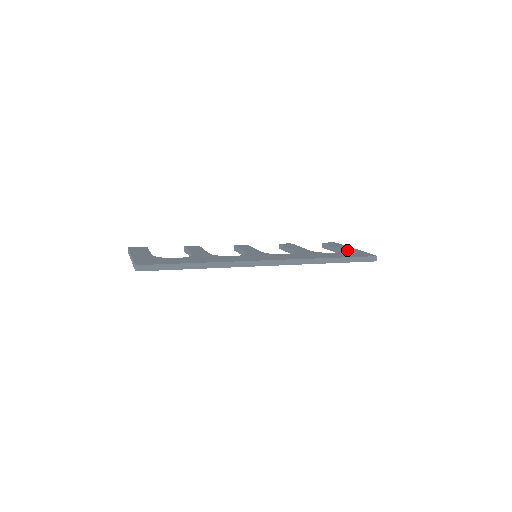
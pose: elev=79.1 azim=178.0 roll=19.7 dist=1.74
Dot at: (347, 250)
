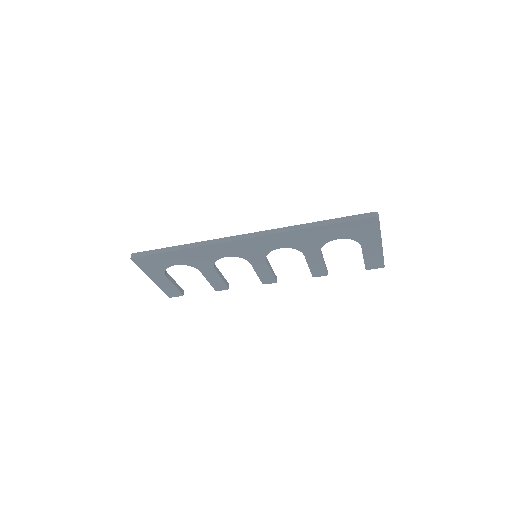
Dot at: occluded
